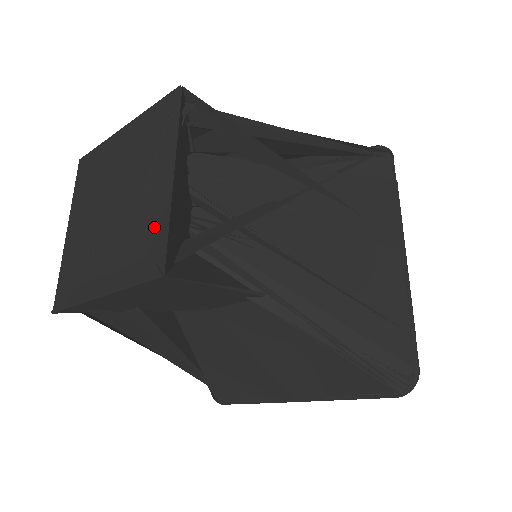
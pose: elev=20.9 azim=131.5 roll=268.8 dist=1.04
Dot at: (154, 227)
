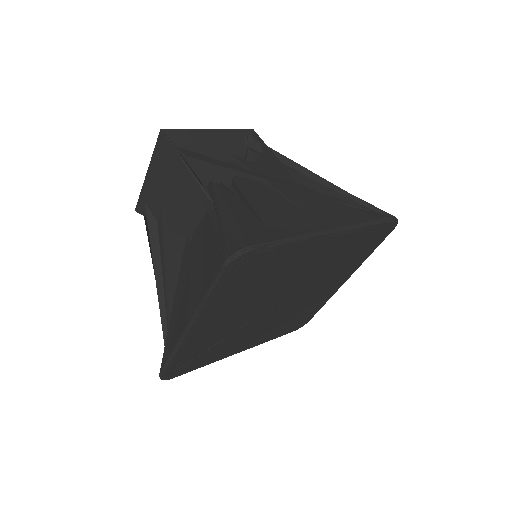
Dot at: occluded
